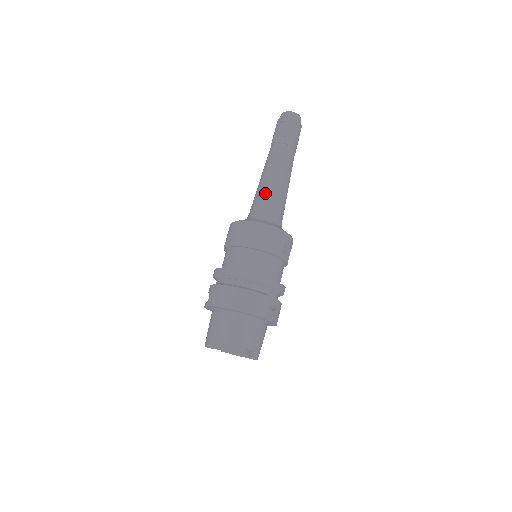
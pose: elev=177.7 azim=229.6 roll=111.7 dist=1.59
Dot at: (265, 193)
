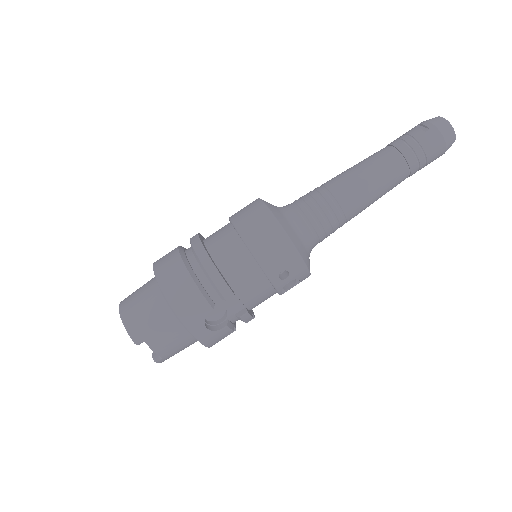
Dot at: (323, 194)
